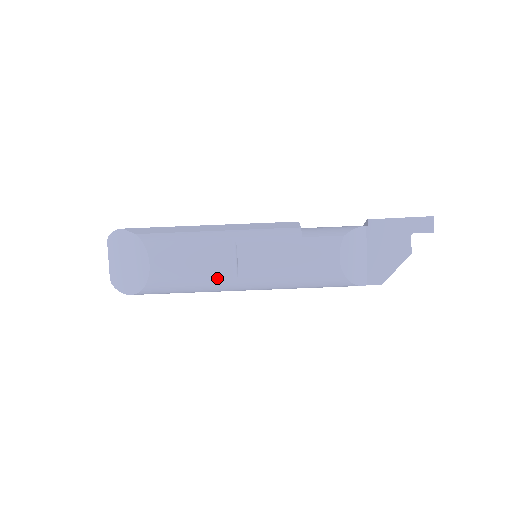
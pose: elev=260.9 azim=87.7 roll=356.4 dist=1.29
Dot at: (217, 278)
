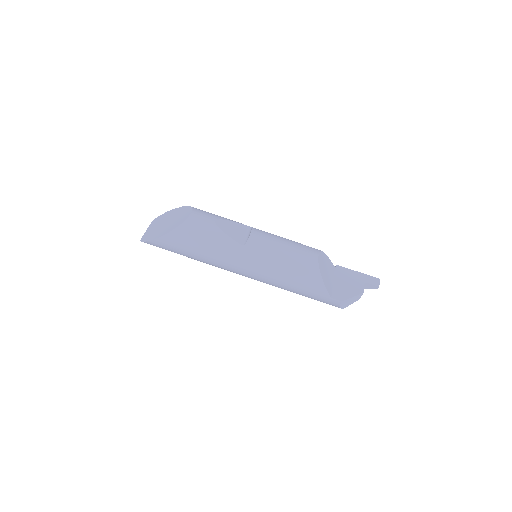
Dot at: (232, 238)
